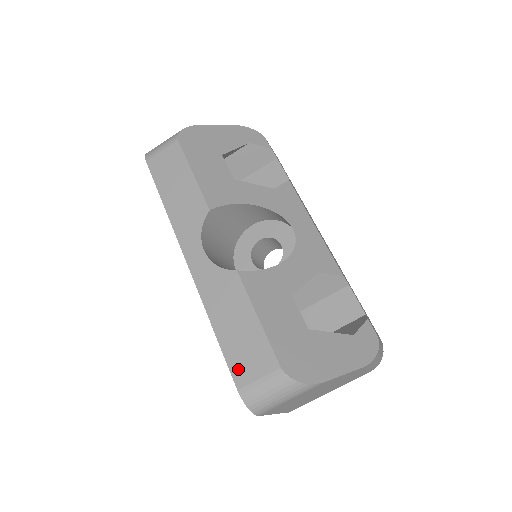
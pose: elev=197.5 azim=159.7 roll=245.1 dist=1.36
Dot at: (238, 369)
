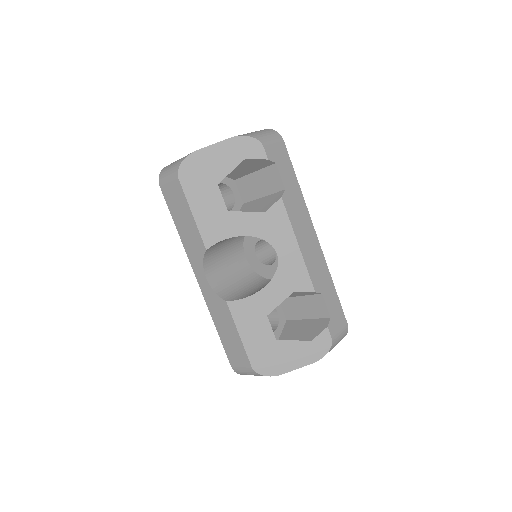
Dot at: (231, 357)
